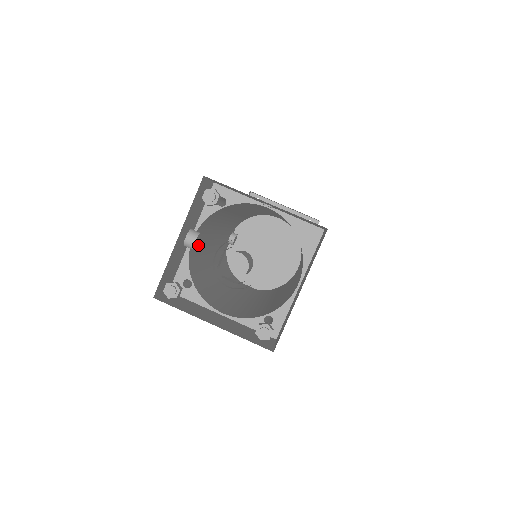
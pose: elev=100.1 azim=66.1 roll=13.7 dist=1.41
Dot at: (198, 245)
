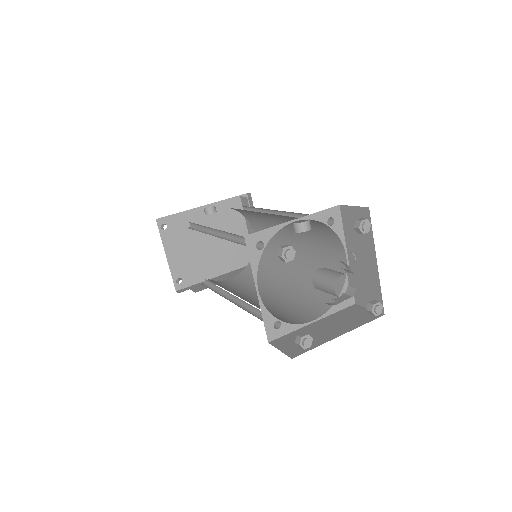
Dot at: occluded
